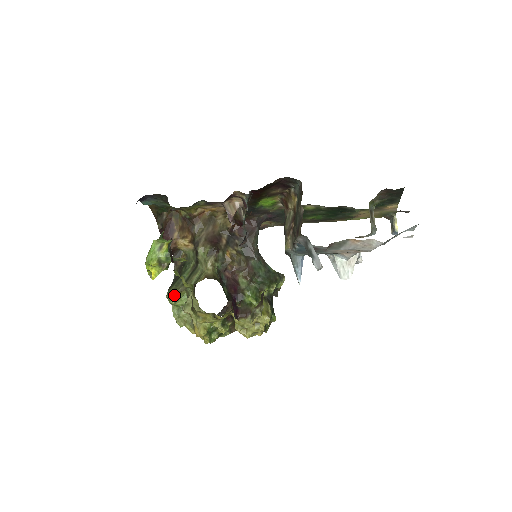
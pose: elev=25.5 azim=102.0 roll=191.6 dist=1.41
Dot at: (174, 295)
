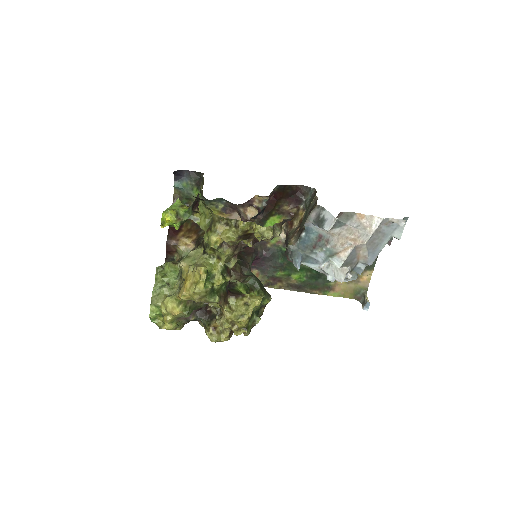
Dot at: (165, 268)
